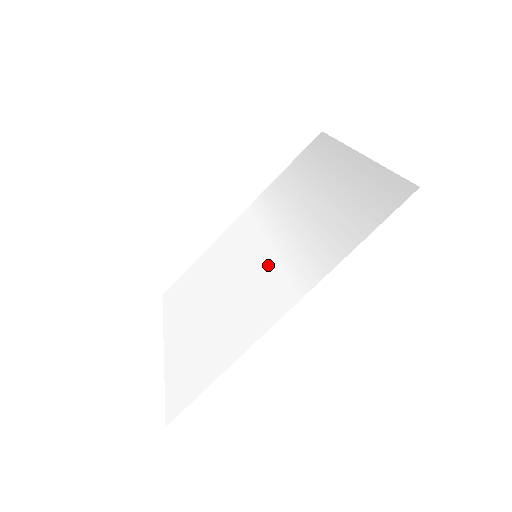
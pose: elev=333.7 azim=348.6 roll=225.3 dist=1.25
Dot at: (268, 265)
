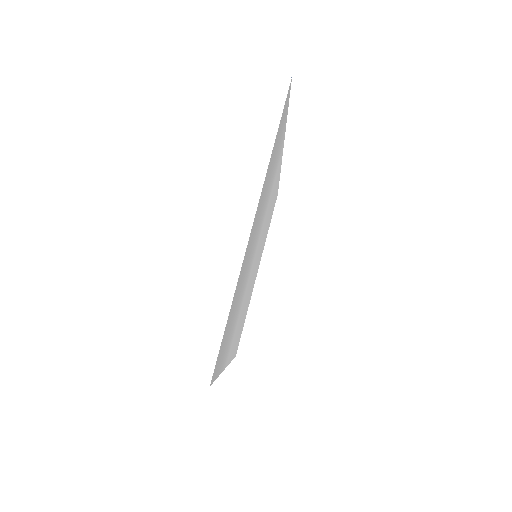
Dot at: (247, 287)
